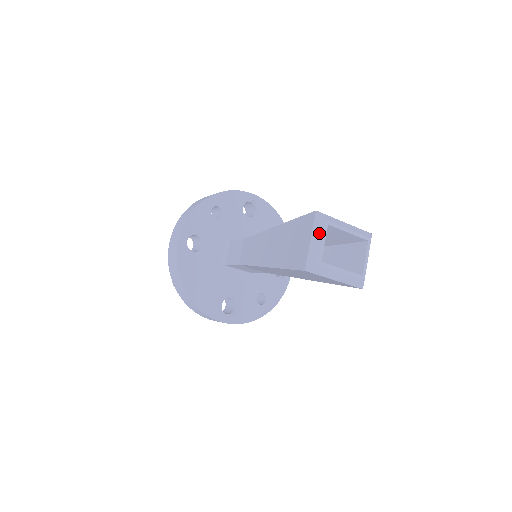
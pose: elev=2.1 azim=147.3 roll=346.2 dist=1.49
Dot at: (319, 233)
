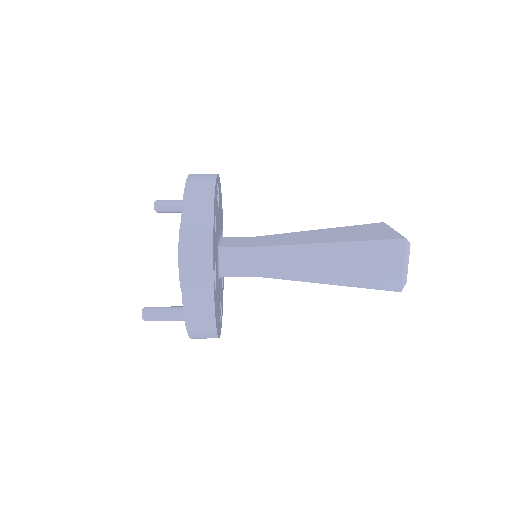
Dot at: (408, 257)
